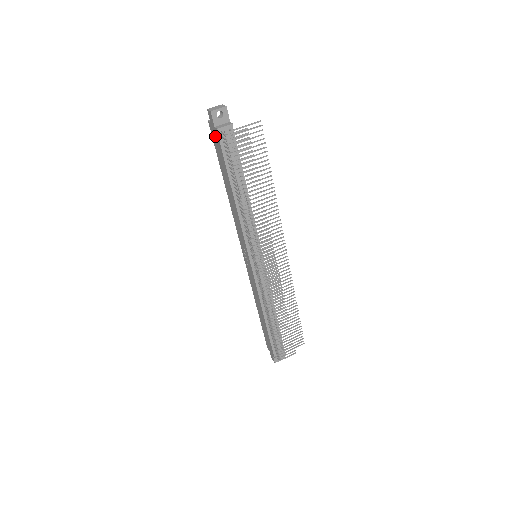
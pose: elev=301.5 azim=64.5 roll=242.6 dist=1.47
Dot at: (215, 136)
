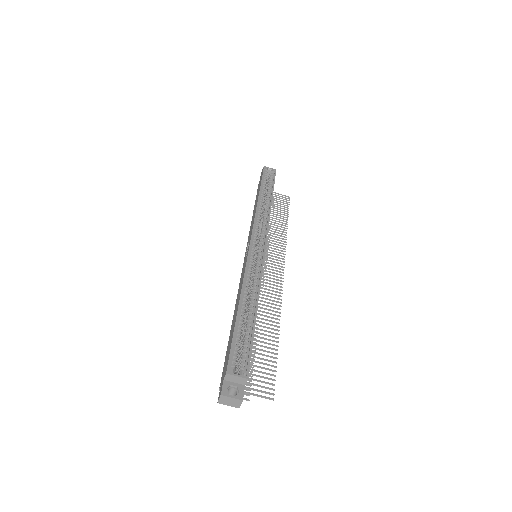
Dot at: (224, 370)
